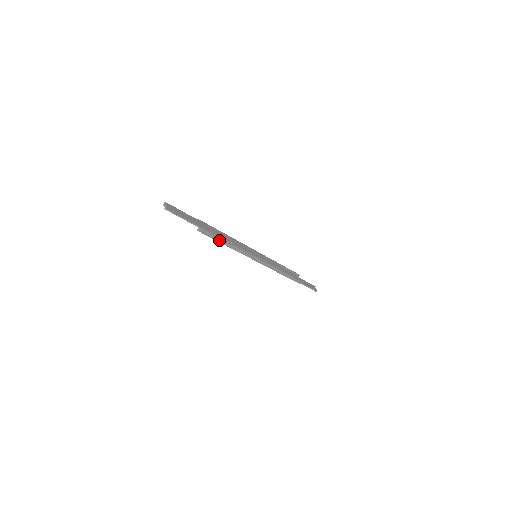
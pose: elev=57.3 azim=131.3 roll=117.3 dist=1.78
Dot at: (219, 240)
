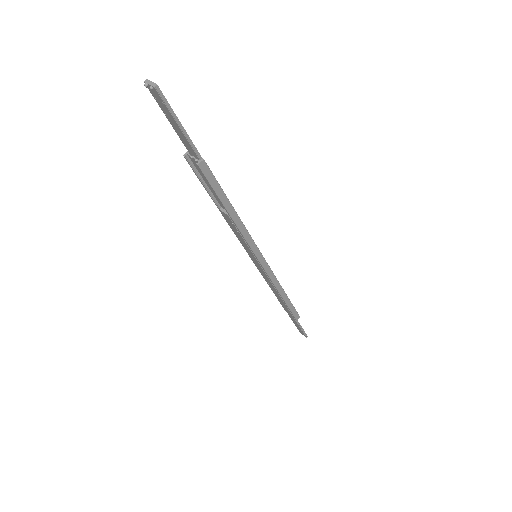
Dot at: (223, 199)
